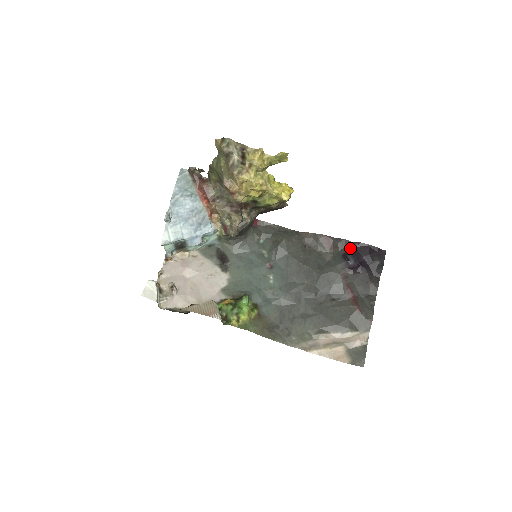
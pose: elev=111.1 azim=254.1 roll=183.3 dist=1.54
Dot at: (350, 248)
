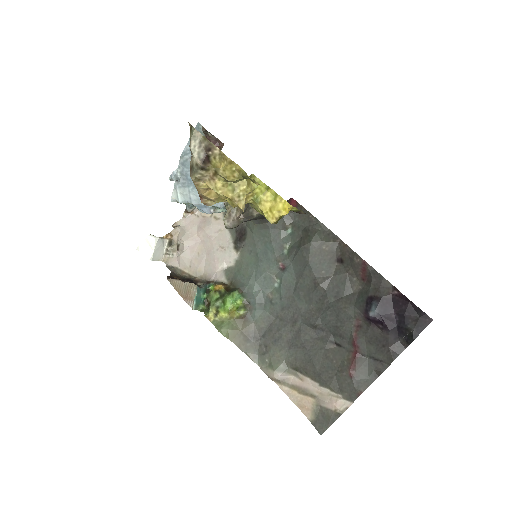
Dot at: (384, 293)
